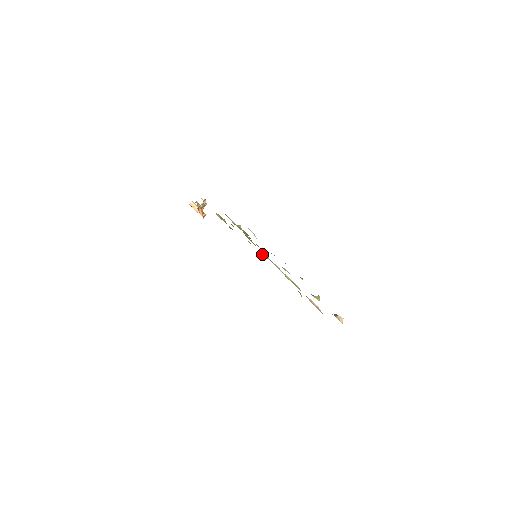
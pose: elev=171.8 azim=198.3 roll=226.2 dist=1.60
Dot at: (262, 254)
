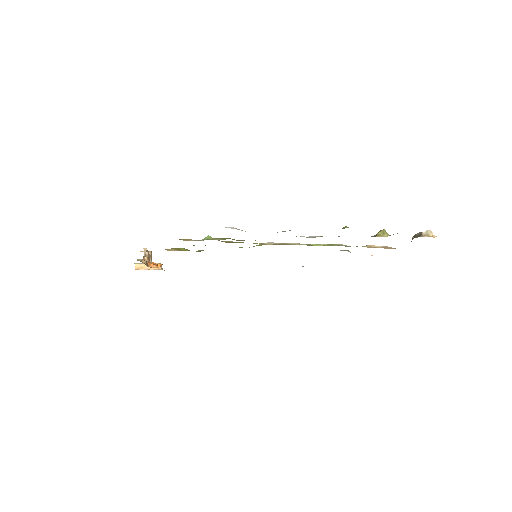
Dot at: occluded
